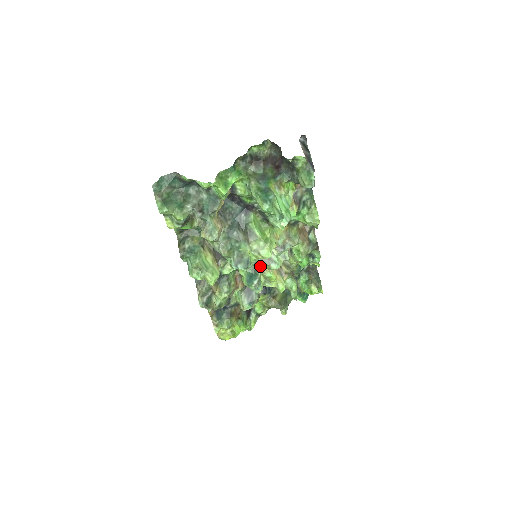
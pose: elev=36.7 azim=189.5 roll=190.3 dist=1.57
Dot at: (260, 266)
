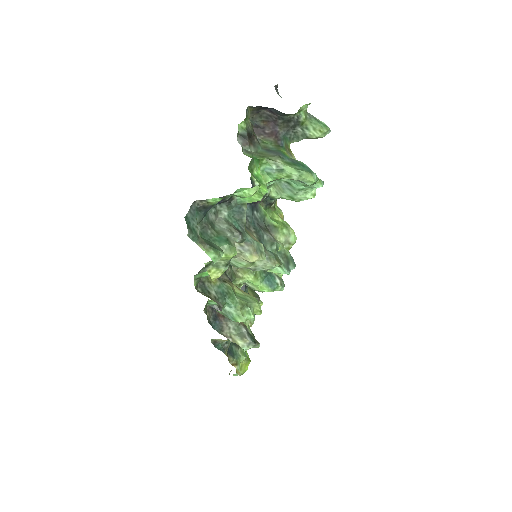
Dot at: occluded
